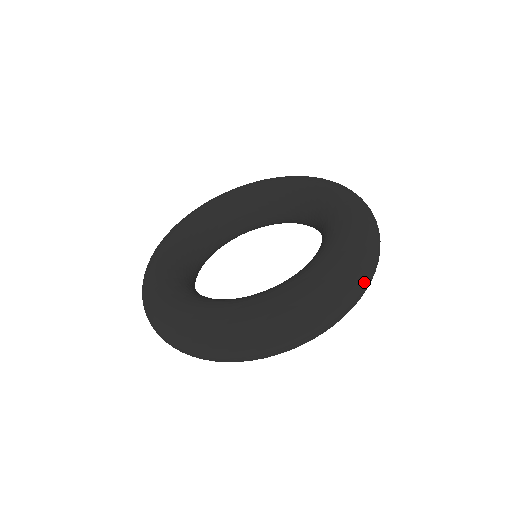
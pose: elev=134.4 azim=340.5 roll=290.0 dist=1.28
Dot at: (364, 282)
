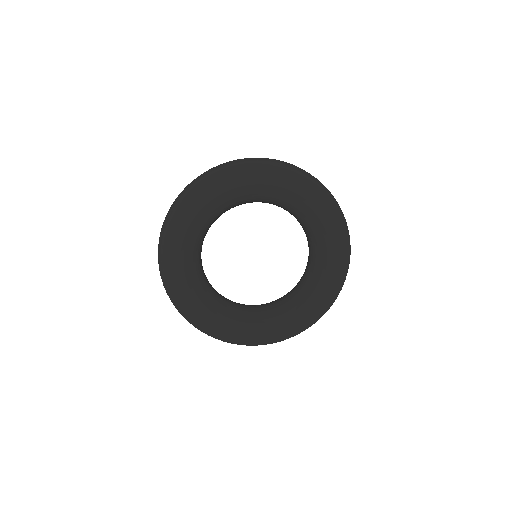
Dot at: occluded
